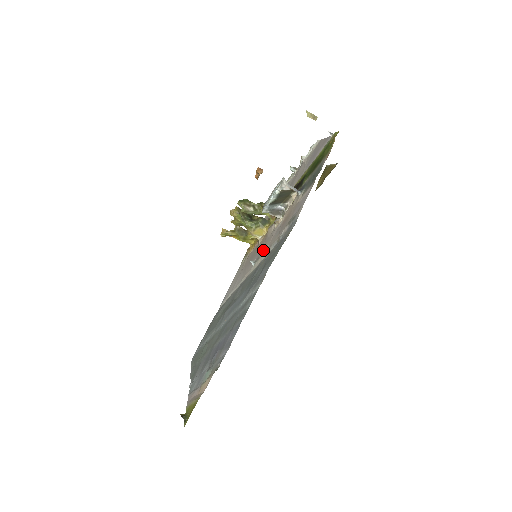
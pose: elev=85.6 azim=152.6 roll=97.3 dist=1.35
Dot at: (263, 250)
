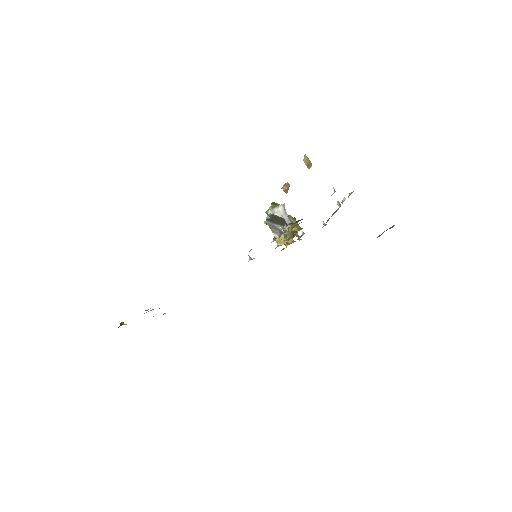
Dot at: occluded
